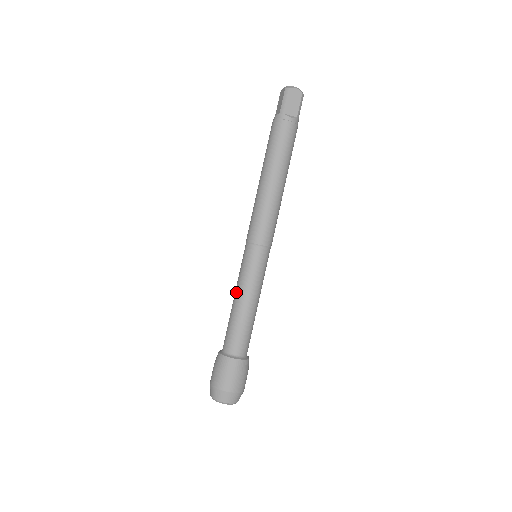
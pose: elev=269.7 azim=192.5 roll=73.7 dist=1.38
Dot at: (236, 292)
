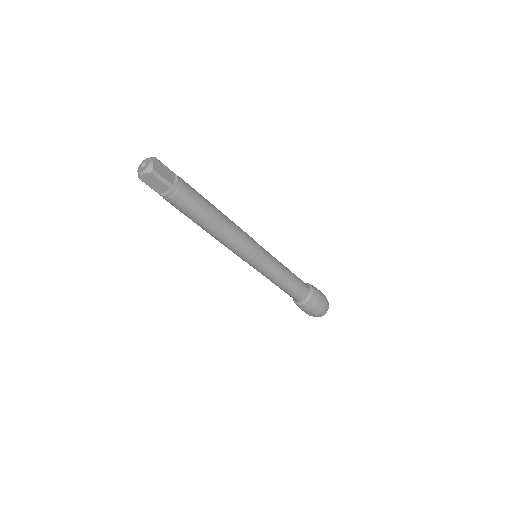
Dot at: occluded
